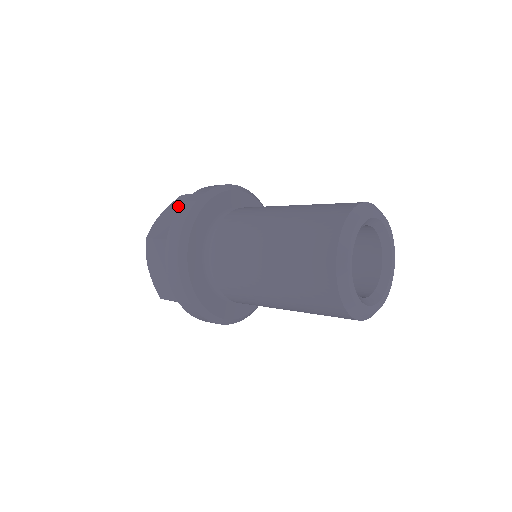
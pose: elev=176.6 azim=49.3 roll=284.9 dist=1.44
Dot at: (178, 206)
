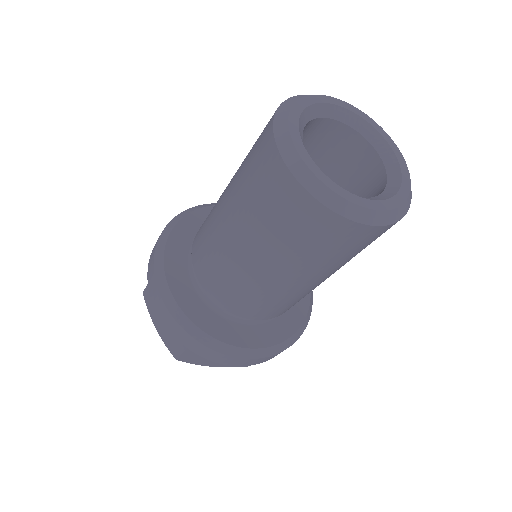
Dot at: occluded
